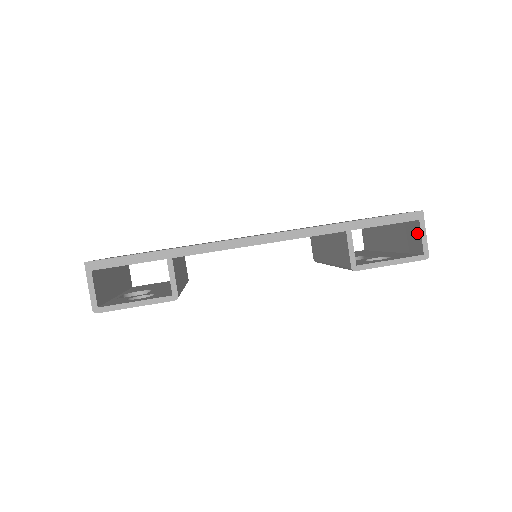
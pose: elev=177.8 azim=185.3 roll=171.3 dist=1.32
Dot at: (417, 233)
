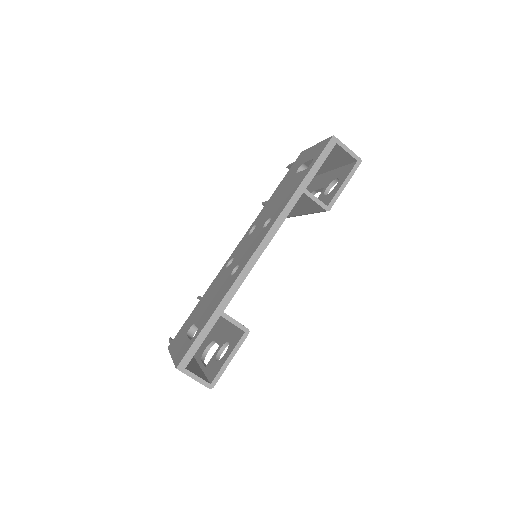
Dot at: (341, 151)
